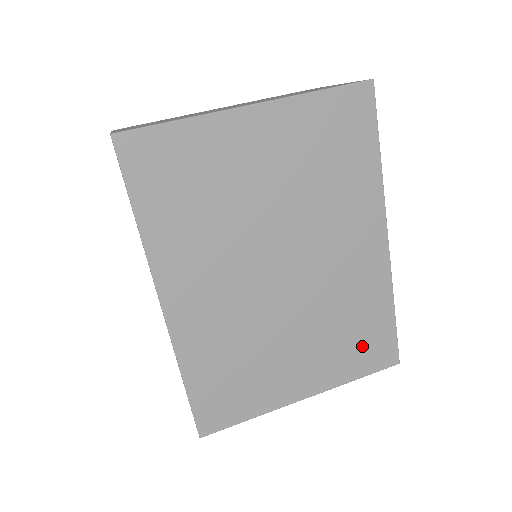
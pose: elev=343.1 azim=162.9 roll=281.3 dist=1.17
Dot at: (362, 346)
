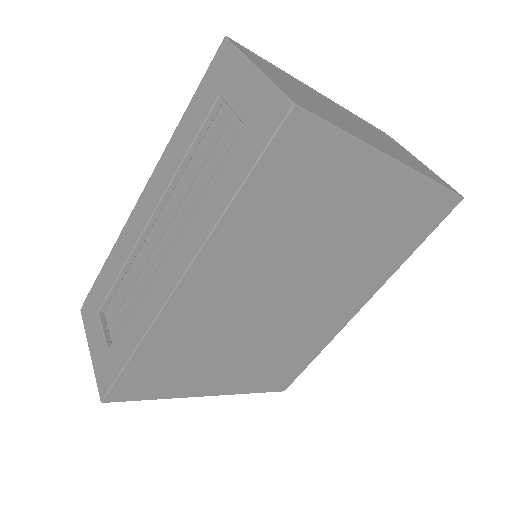
Dot at: (277, 372)
